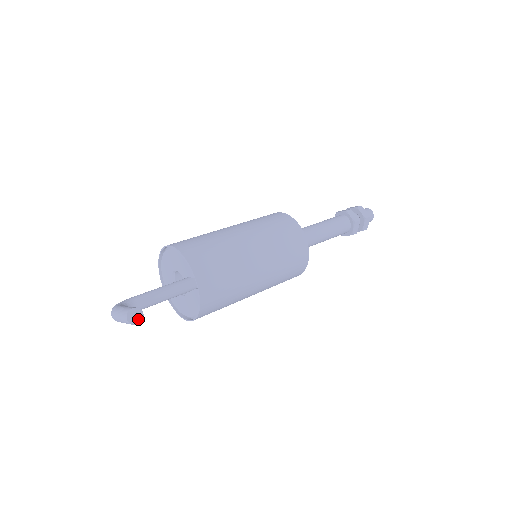
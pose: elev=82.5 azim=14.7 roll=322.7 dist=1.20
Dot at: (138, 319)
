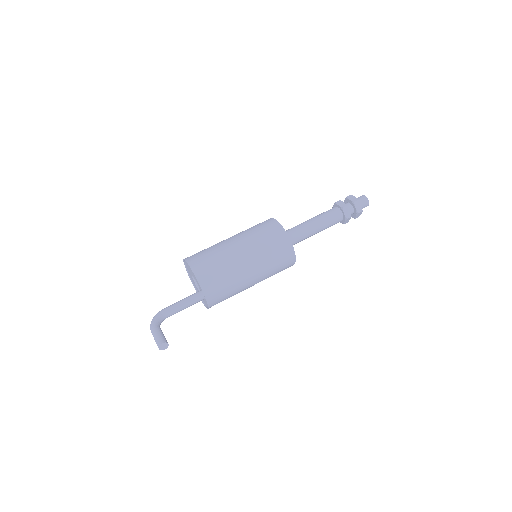
Dot at: (165, 347)
